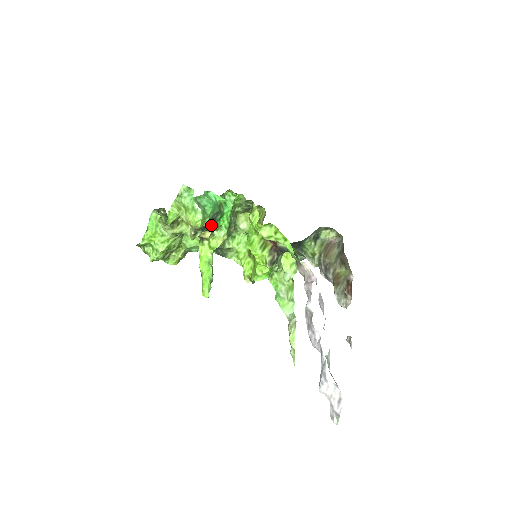
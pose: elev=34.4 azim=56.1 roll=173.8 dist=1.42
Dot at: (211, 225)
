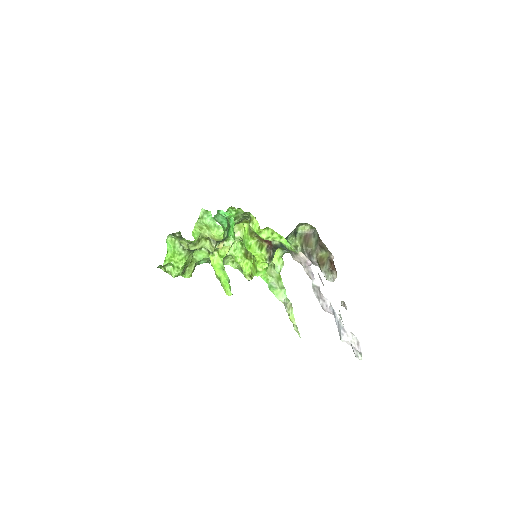
Dot at: occluded
